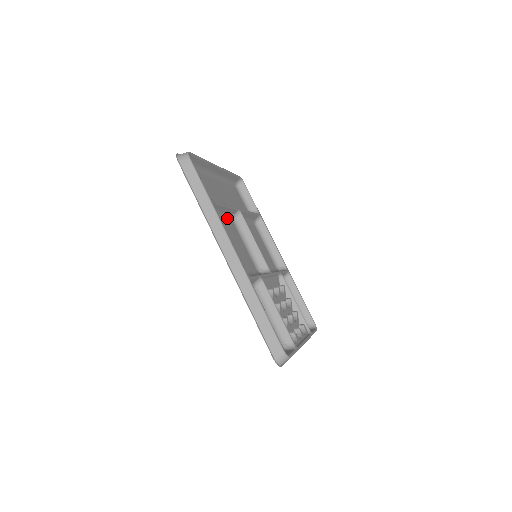
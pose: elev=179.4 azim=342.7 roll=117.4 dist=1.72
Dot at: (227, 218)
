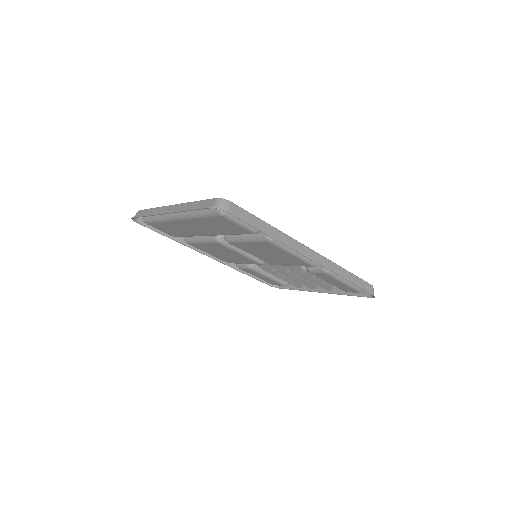
Dot at: (236, 241)
